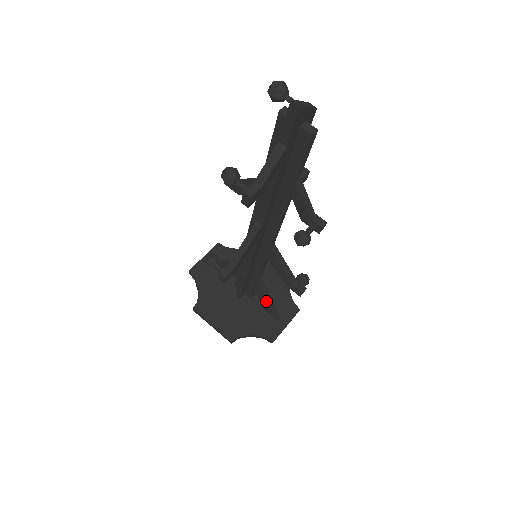
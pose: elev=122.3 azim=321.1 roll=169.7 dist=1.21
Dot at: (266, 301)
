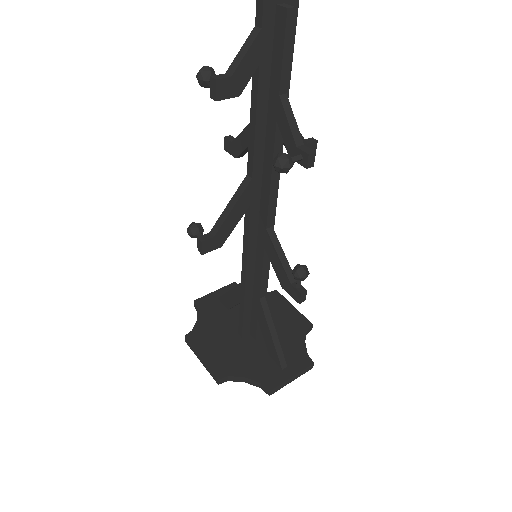
Dot at: (269, 335)
